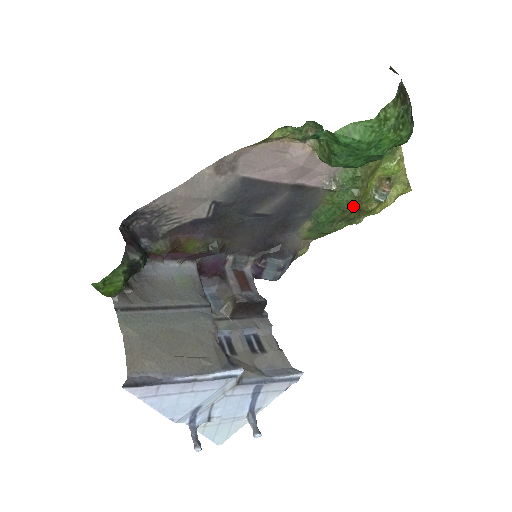
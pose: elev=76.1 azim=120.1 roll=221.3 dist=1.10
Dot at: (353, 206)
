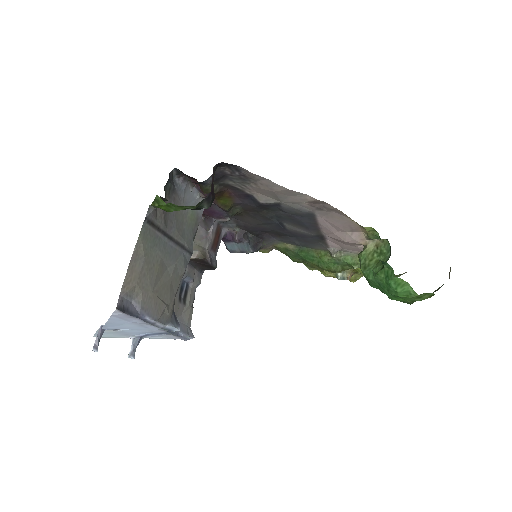
Dot at: (326, 270)
